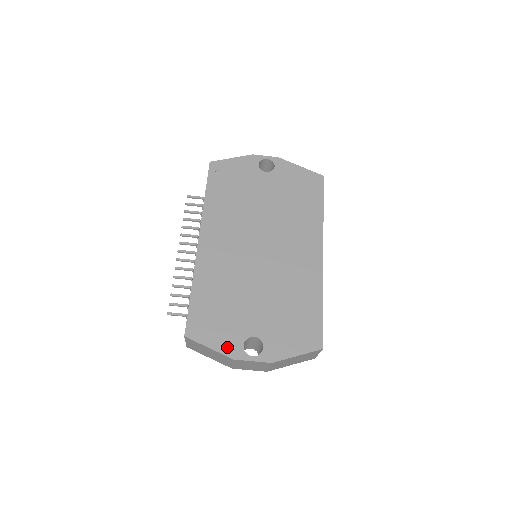
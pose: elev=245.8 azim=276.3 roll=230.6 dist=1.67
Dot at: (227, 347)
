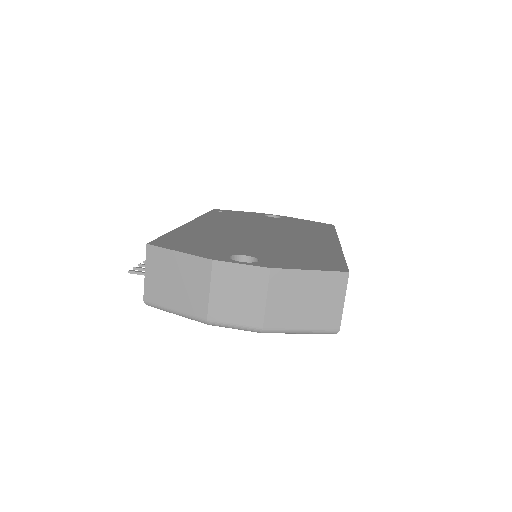
Dot at: (205, 254)
